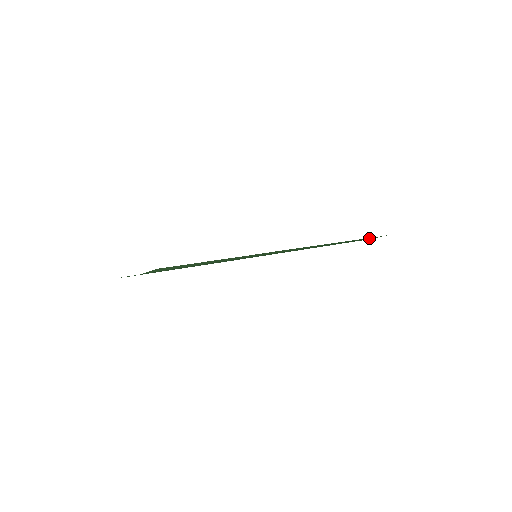
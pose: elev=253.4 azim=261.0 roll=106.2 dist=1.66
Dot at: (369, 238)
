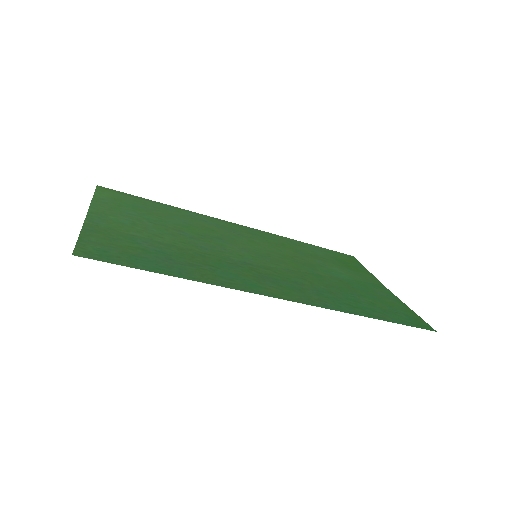
Dot at: (407, 314)
